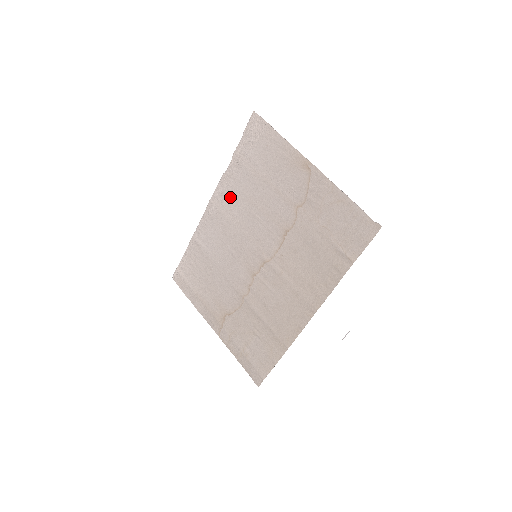
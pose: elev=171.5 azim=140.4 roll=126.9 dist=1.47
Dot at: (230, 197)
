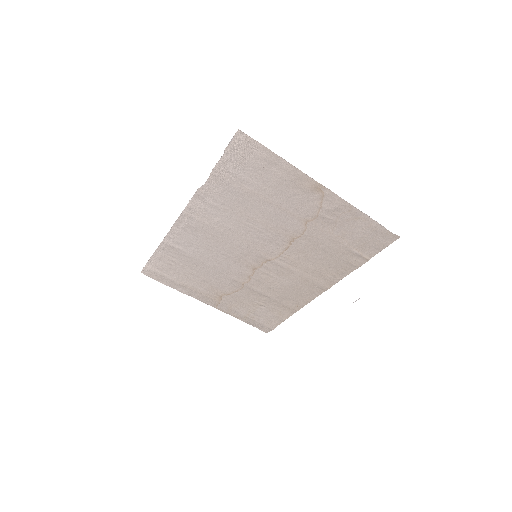
Dot at: (213, 210)
